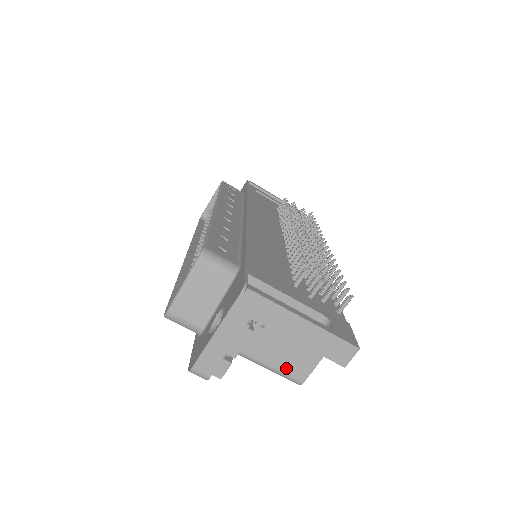
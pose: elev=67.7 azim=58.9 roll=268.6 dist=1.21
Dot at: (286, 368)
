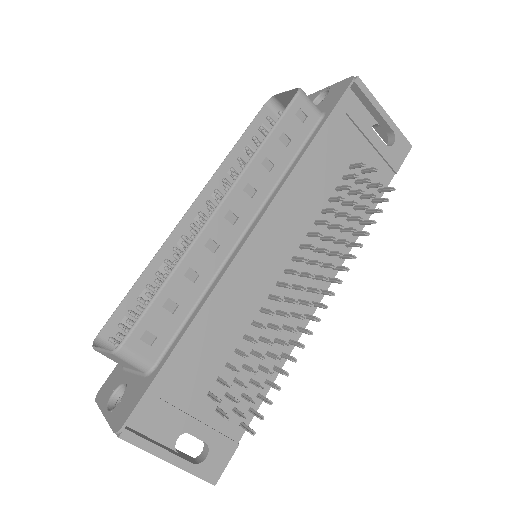
Dot at: occluded
